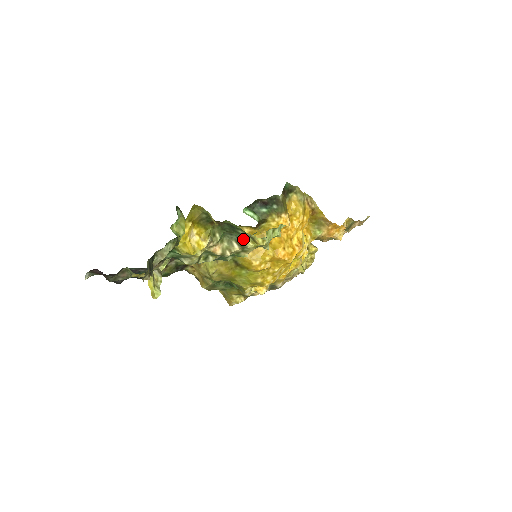
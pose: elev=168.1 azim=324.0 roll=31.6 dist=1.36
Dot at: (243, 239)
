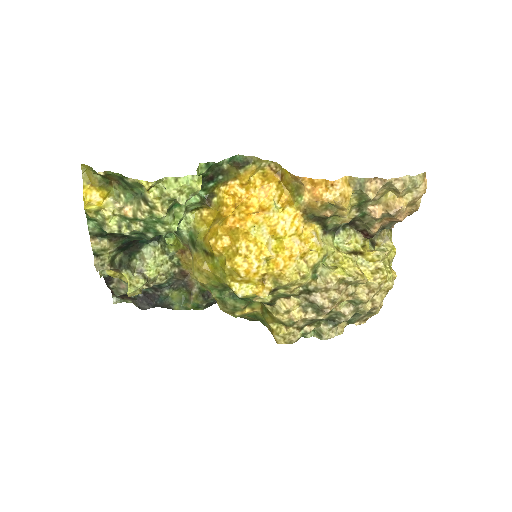
Dot at: (144, 193)
